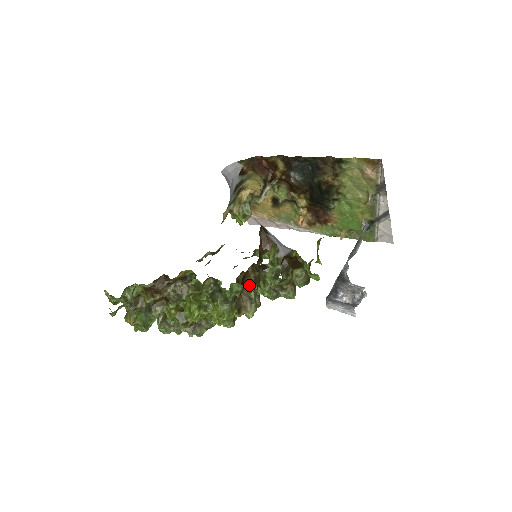
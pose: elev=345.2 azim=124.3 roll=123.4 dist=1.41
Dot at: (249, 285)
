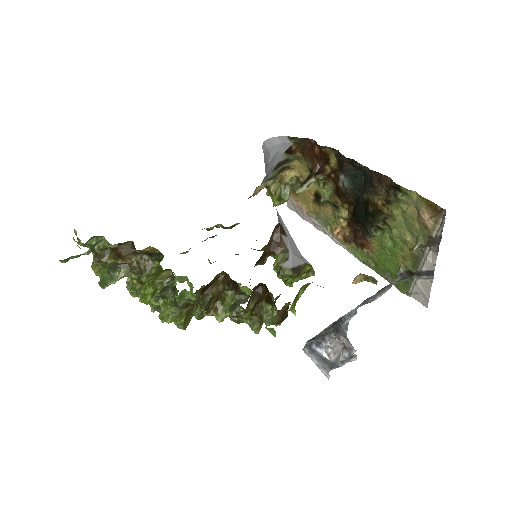
Dot at: occluded
